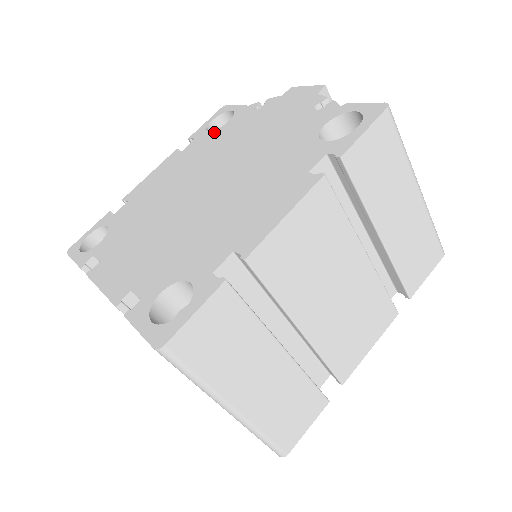
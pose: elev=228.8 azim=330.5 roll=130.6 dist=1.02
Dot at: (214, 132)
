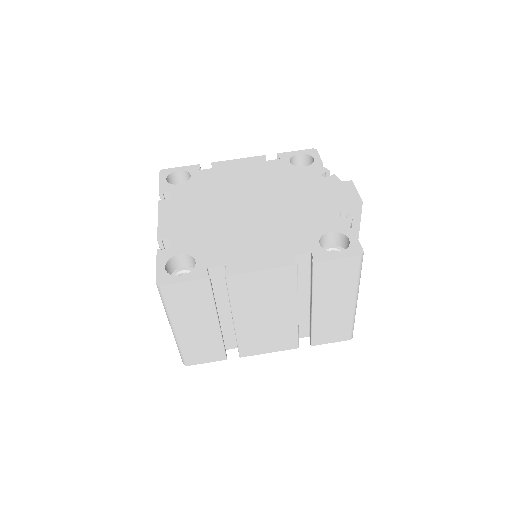
Dot at: (291, 166)
